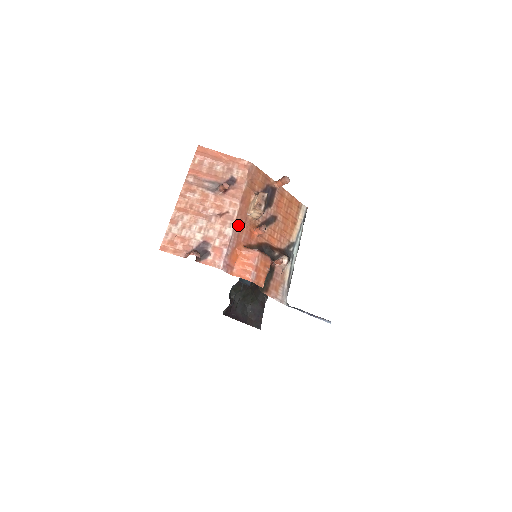
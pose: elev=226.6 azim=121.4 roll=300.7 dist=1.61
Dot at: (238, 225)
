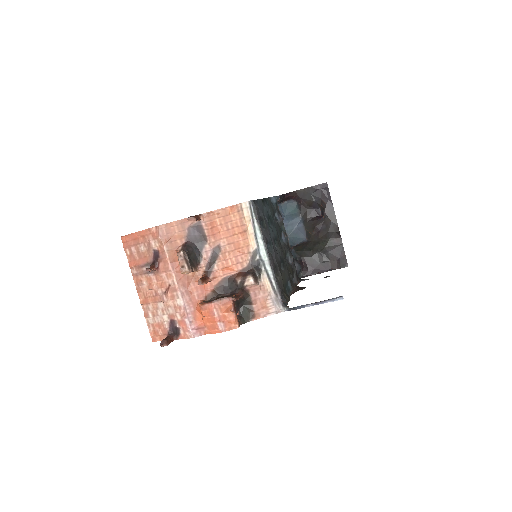
Dot at: (184, 290)
